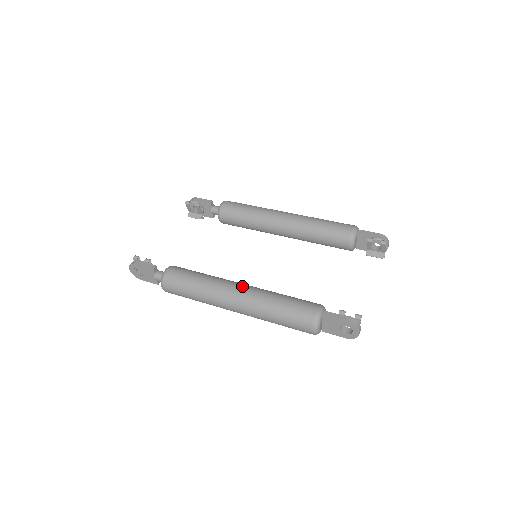
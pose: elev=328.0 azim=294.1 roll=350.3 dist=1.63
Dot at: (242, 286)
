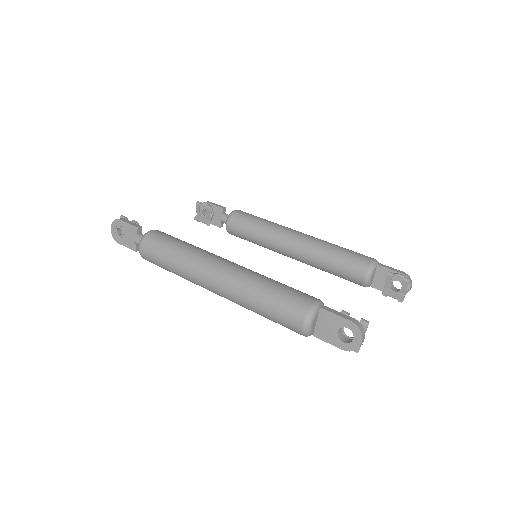
Dot at: (232, 262)
